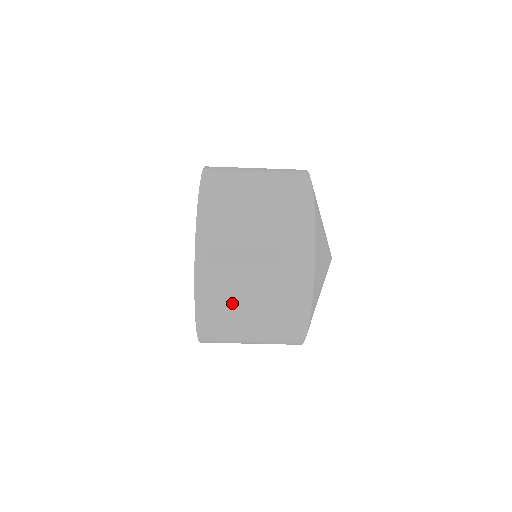
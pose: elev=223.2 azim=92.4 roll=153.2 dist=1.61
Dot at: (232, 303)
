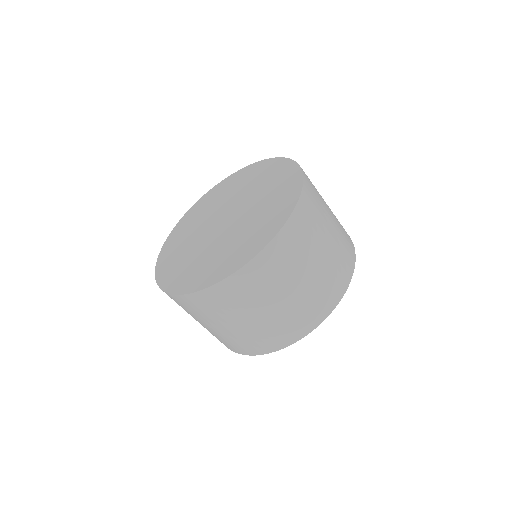
Dot at: (283, 275)
